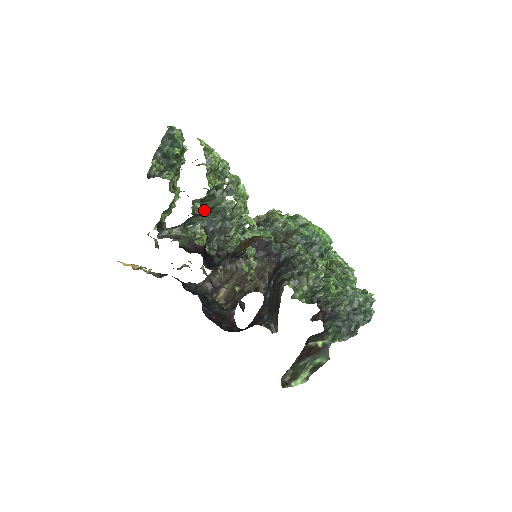
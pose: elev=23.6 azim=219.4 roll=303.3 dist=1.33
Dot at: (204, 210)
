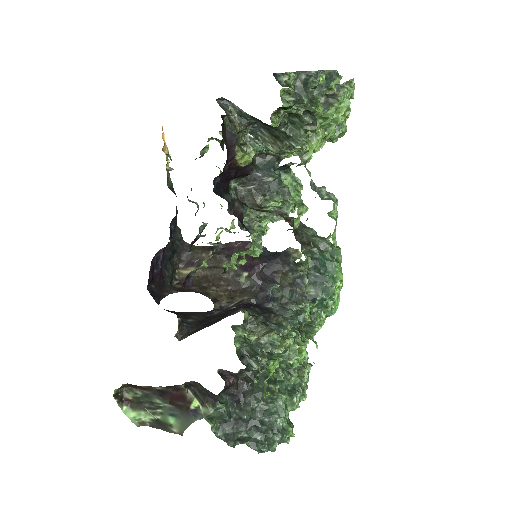
Dot at: (280, 129)
